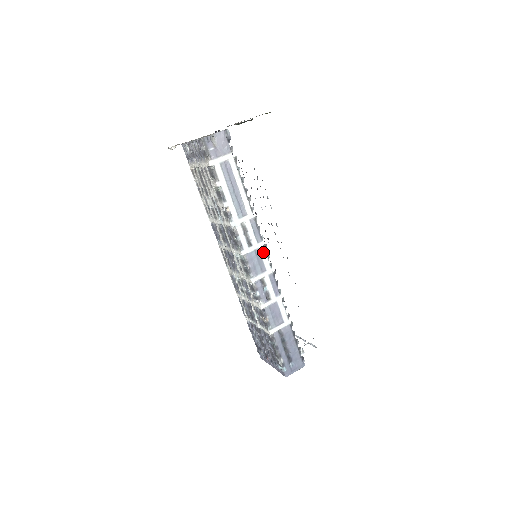
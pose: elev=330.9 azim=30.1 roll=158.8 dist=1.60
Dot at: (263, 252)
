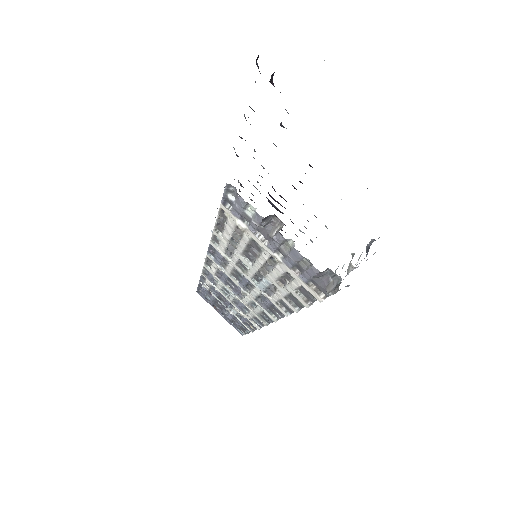
Dot at: occluded
